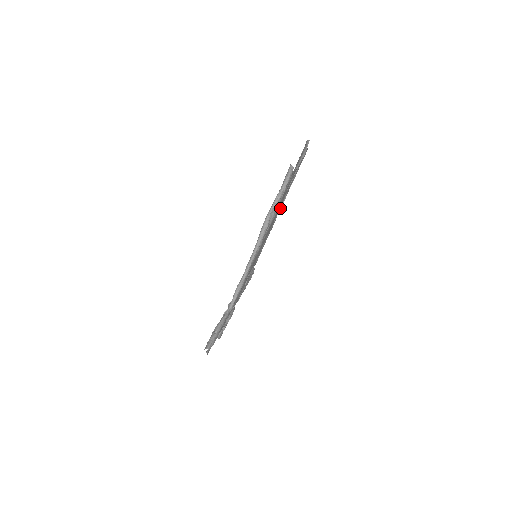
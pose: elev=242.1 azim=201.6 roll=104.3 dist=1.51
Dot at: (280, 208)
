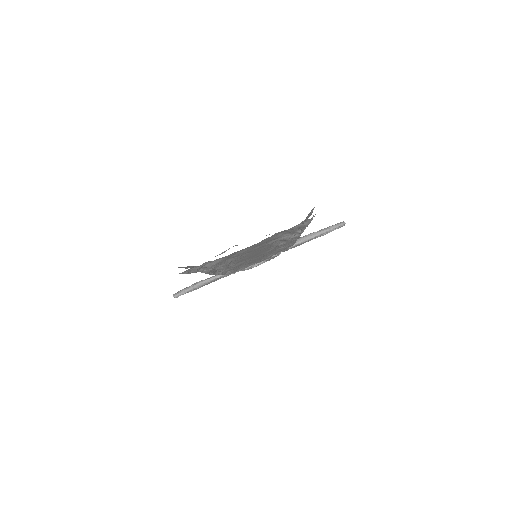
Dot at: (299, 232)
